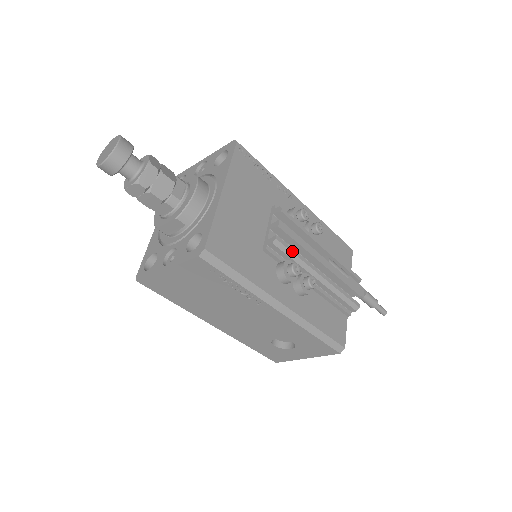
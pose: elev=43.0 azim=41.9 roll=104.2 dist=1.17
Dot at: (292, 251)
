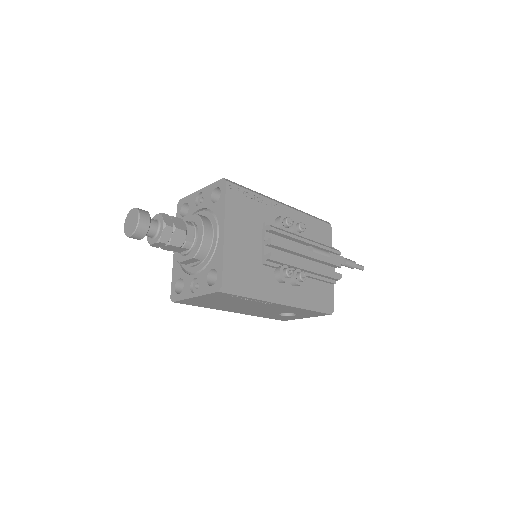
Dot at: (284, 259)
